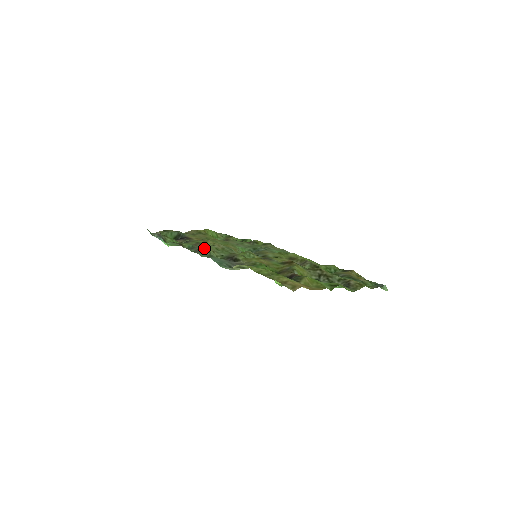
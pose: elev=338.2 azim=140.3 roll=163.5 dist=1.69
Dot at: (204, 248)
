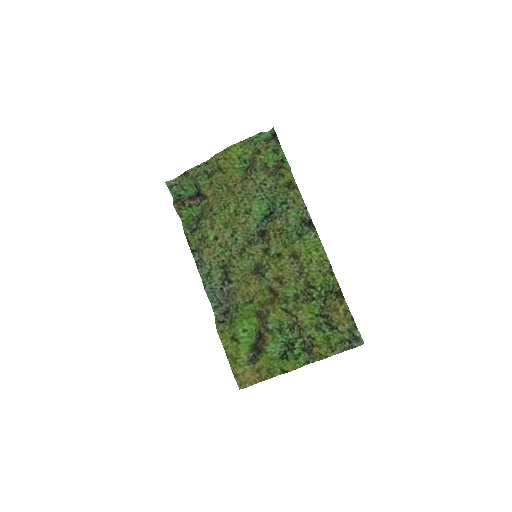
Dot at: (205, 256)
